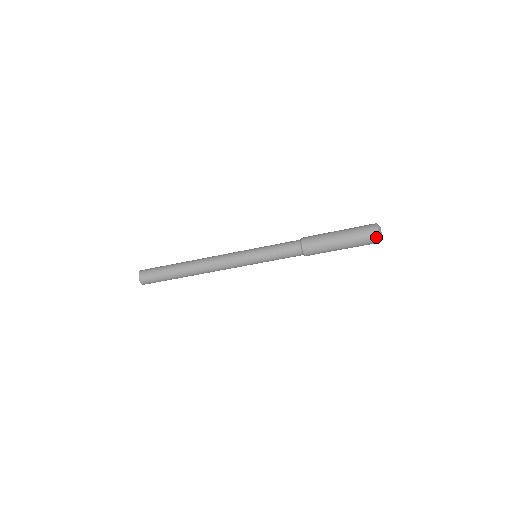
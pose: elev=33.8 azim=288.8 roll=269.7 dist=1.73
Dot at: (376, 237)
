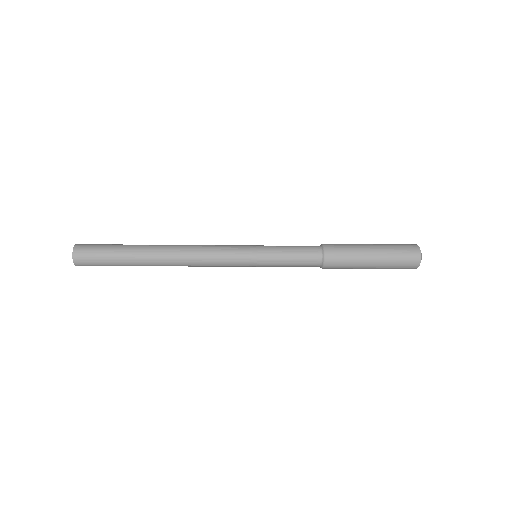
Dot at: (417, 256)
